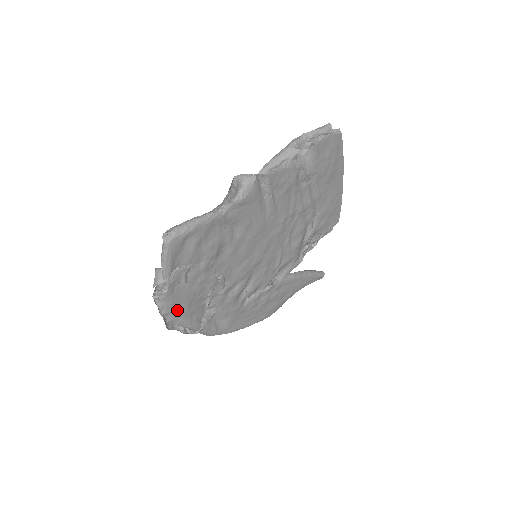
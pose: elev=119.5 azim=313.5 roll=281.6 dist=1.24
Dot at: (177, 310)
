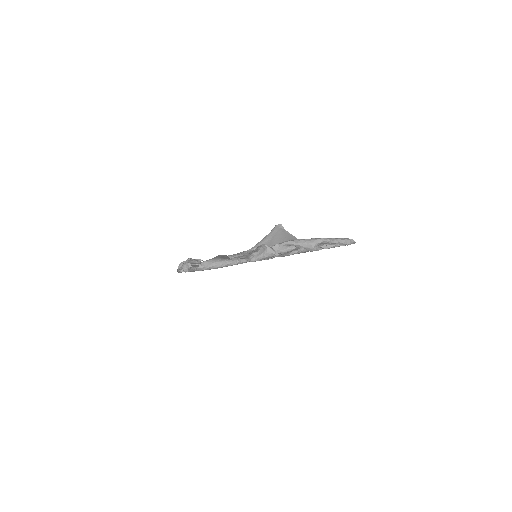
Dot at: occluded
